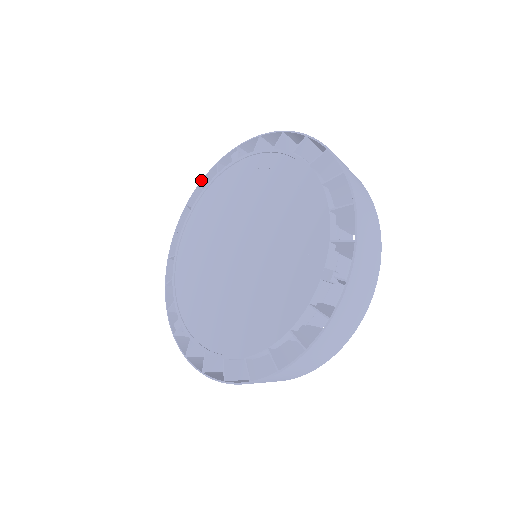
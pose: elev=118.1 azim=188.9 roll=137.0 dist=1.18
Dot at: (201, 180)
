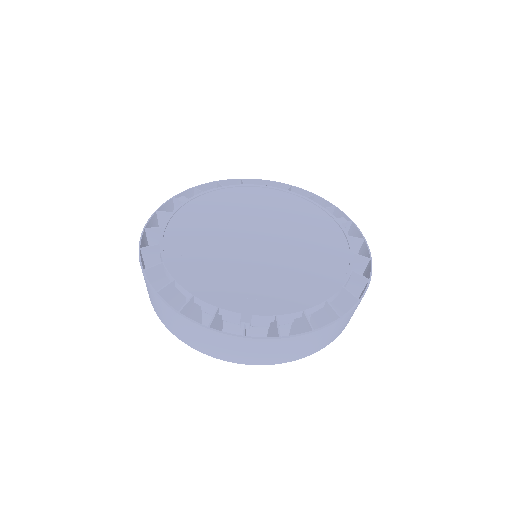
Dot at: (144, 226)
